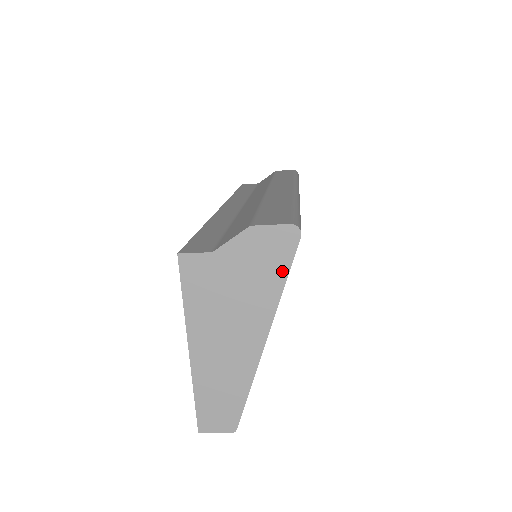
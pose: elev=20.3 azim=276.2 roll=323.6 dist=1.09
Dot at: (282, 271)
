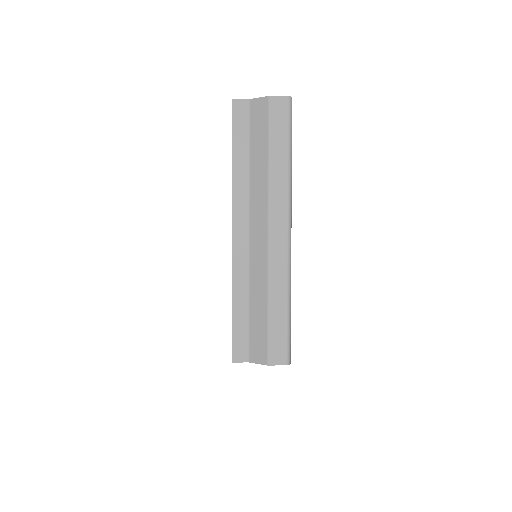
Dot at: occluded
